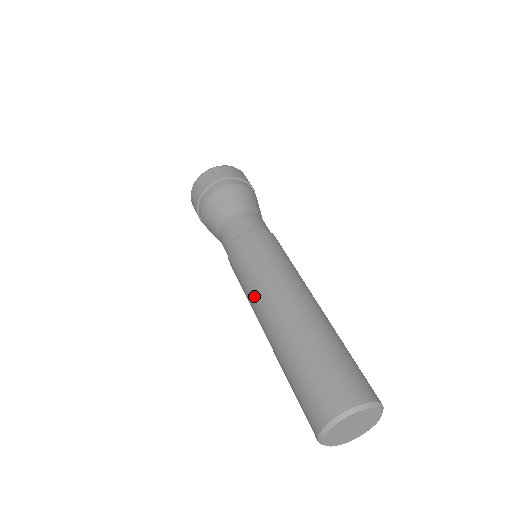
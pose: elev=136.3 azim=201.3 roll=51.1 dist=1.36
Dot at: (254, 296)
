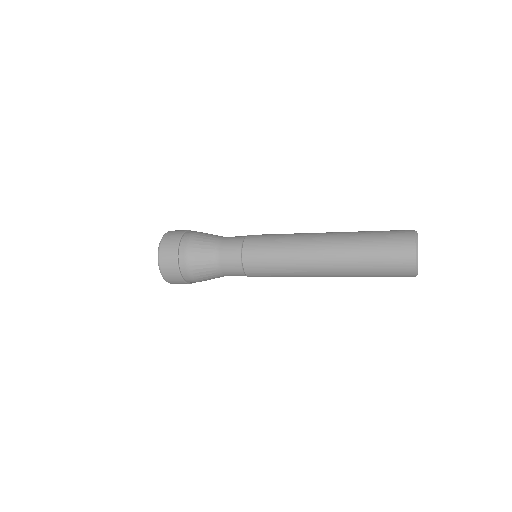
Dot at: (299, 235)
